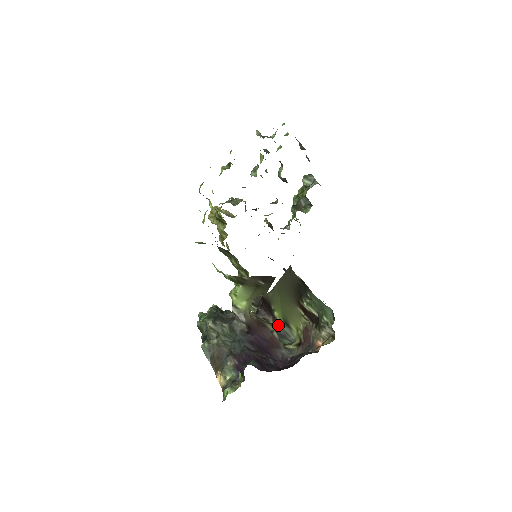
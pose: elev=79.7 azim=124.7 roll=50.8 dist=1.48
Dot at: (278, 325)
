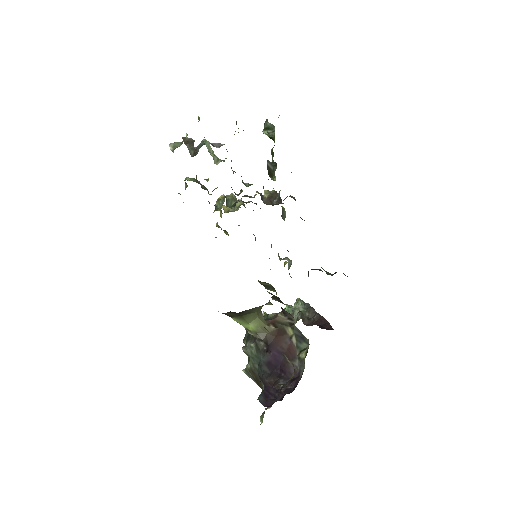
Dot at: (294, 327)
